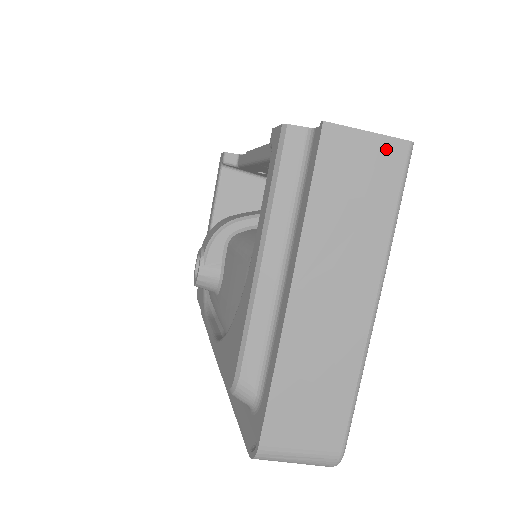
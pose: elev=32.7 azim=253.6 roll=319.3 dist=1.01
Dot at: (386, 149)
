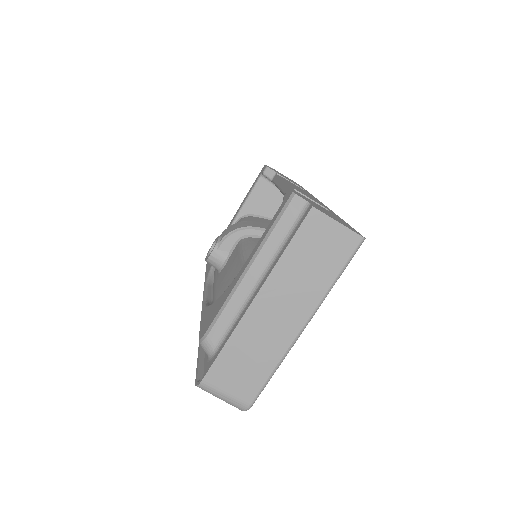
Dot at: (346, 236)
